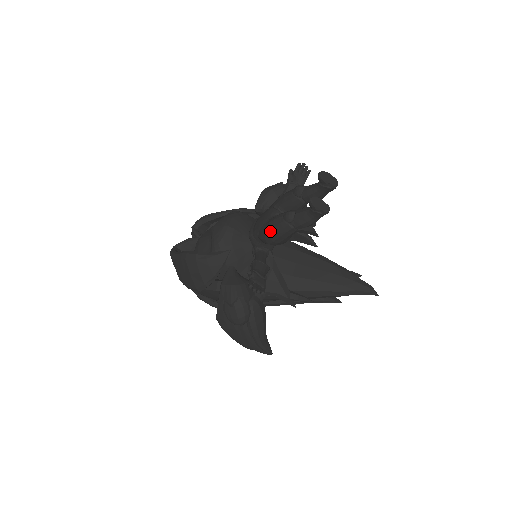
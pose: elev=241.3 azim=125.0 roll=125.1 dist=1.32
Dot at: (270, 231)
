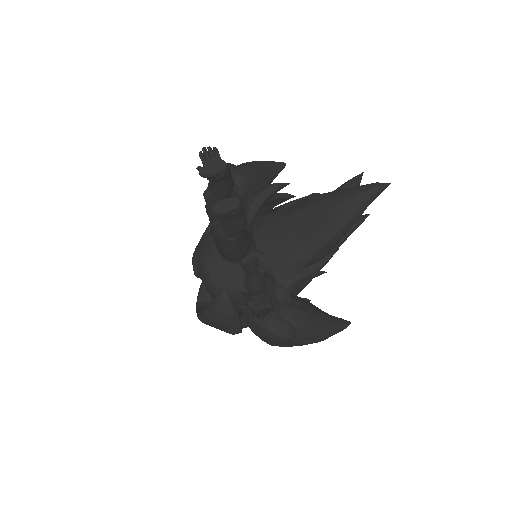
Dot at: (225, 254)
